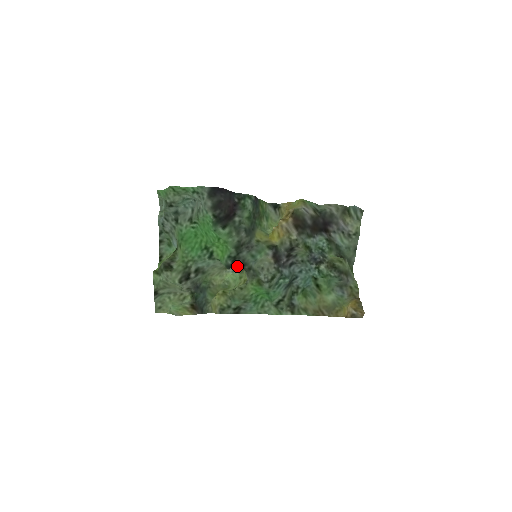
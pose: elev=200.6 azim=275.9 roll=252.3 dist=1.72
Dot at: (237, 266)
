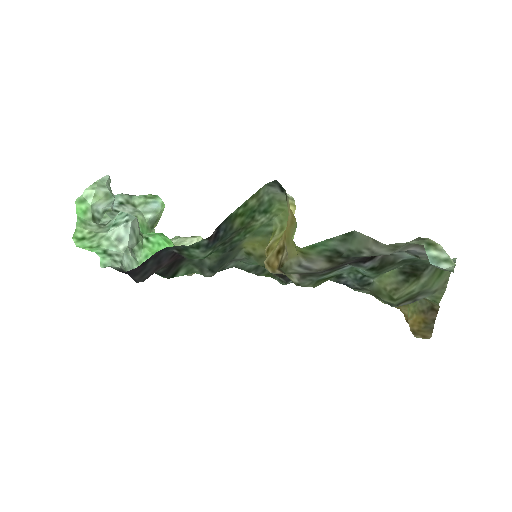
Dot at: occluded
